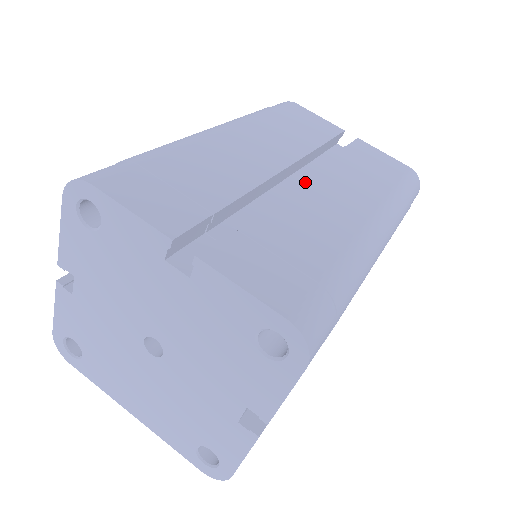
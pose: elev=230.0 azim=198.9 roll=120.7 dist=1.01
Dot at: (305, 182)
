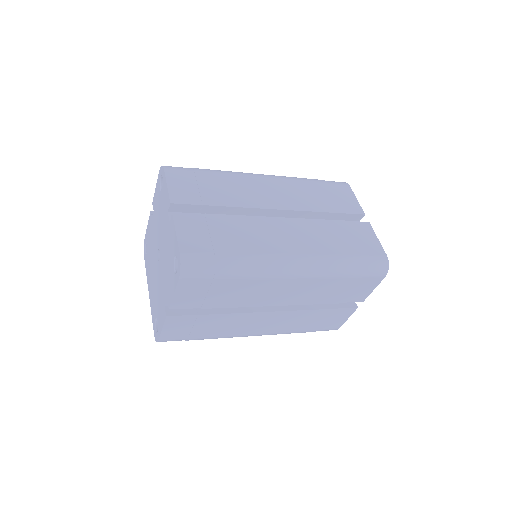
Dot at: (279, 220)
